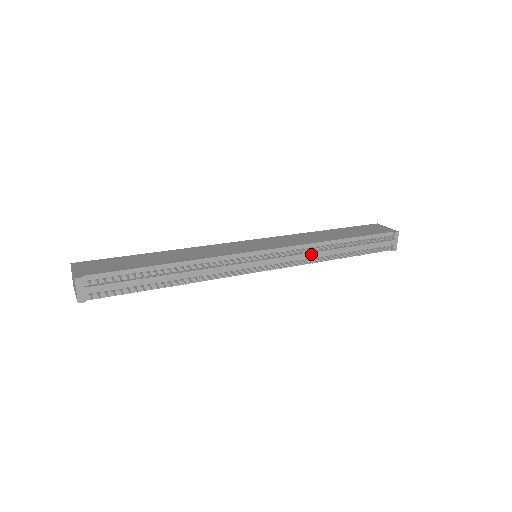
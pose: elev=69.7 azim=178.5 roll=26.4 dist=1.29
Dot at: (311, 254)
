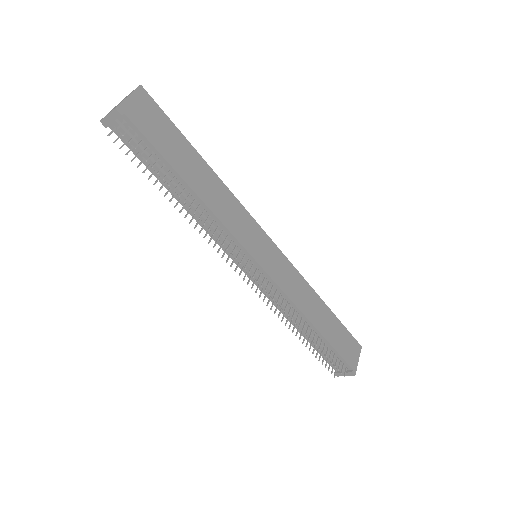
Dot at: (284, 307)
